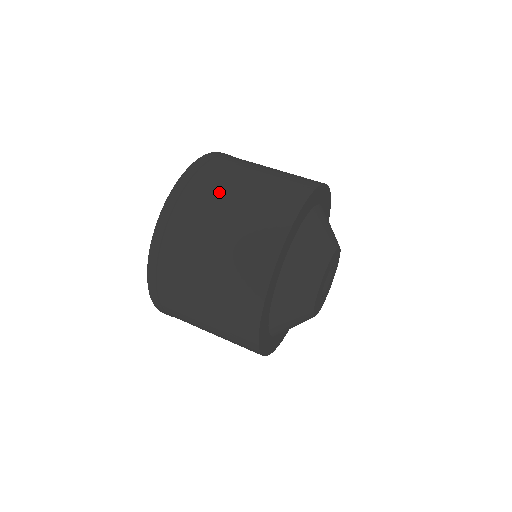
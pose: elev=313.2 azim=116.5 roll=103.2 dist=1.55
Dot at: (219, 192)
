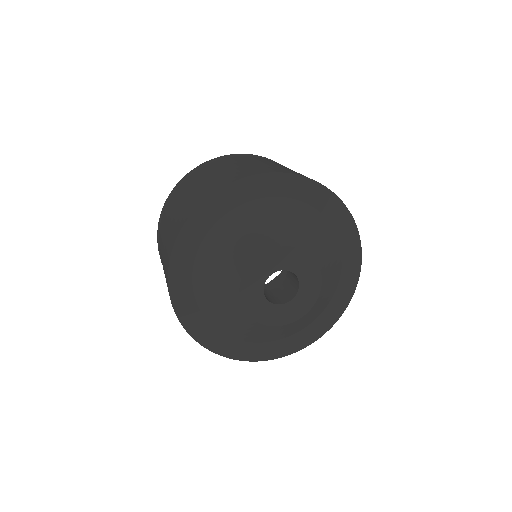
Dot at: (169, 213)
